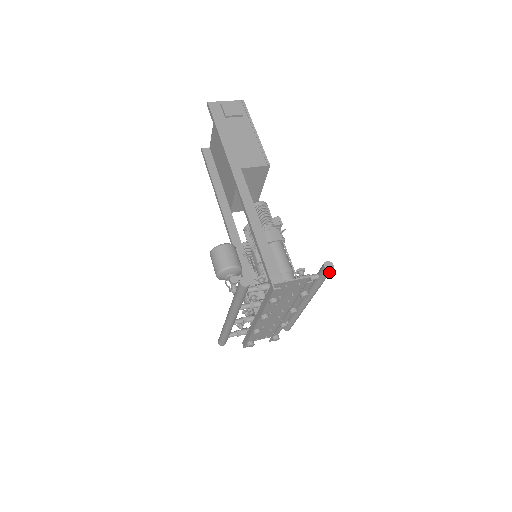
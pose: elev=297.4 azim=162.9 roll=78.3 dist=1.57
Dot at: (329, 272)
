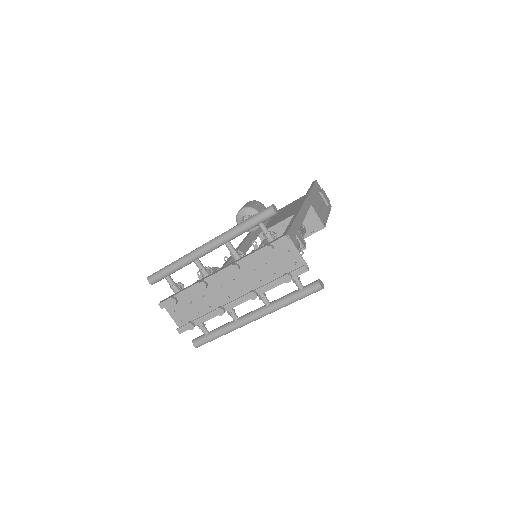
Dot at: (317, 288)
